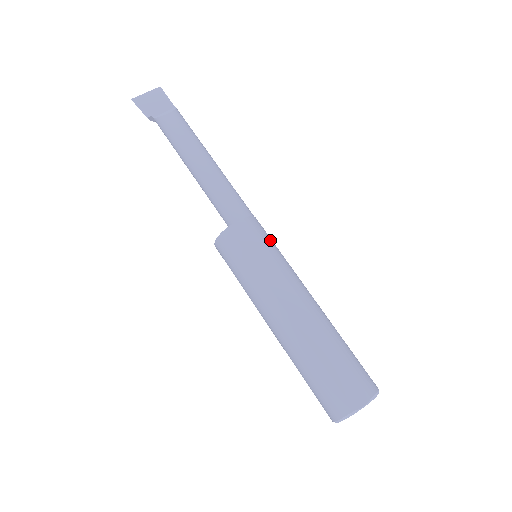
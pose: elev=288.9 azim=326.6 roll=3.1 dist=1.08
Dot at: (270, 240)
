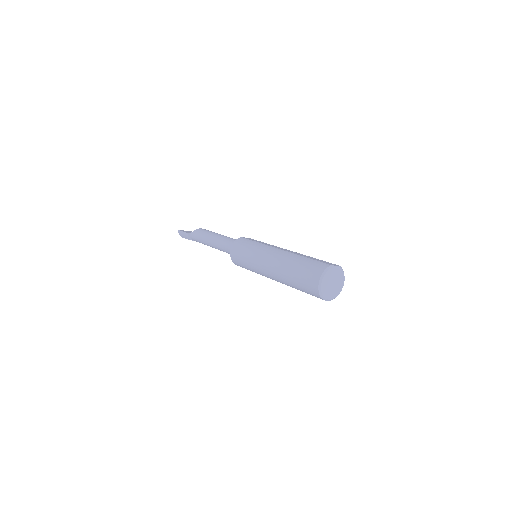
Dot at: occluded
